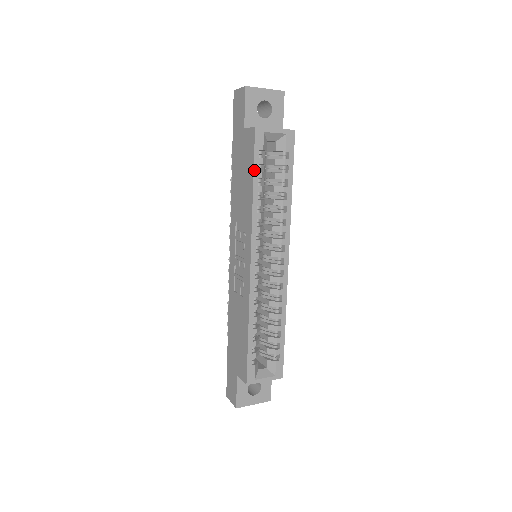
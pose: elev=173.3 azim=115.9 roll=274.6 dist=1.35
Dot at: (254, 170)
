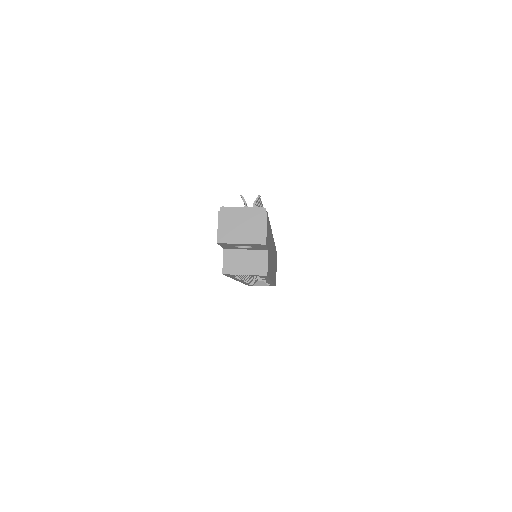
Dot at: (228, 276)
